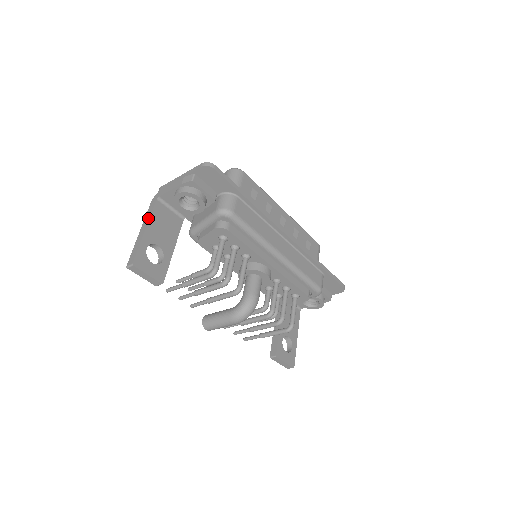
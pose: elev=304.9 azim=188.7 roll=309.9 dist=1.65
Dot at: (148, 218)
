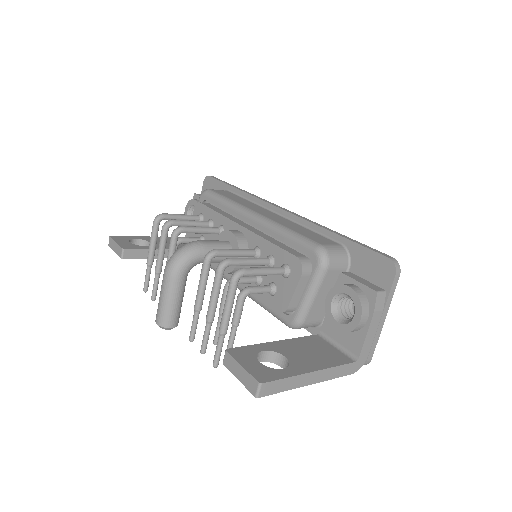
Dot at: occluded
